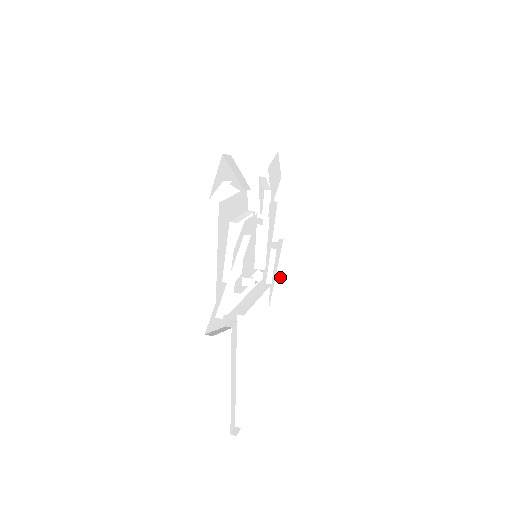
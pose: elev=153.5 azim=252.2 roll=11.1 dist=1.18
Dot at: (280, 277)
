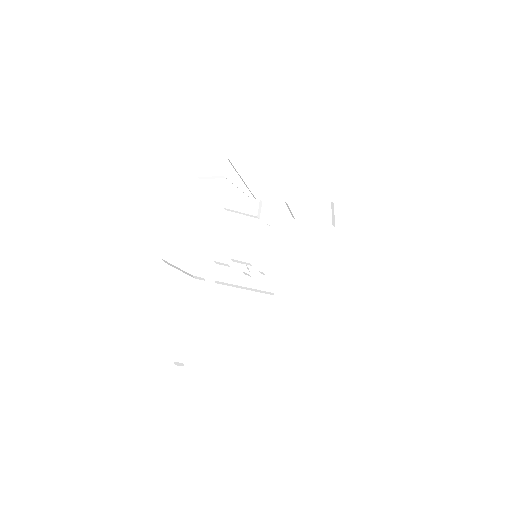
Dot at: occluded
